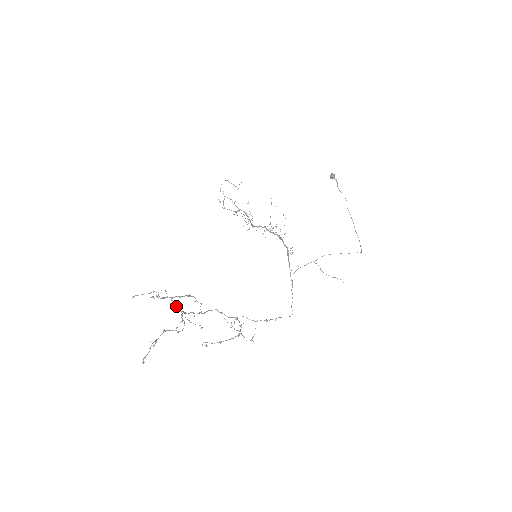
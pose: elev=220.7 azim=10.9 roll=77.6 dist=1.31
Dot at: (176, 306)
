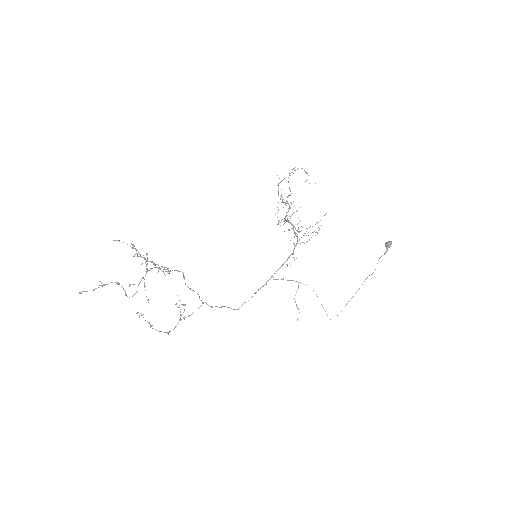
Dot at: occluded
